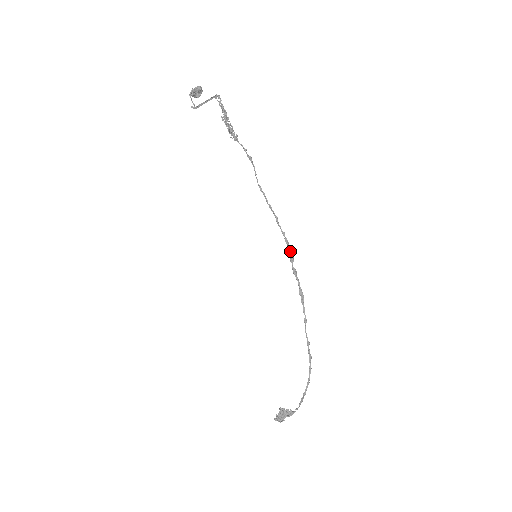
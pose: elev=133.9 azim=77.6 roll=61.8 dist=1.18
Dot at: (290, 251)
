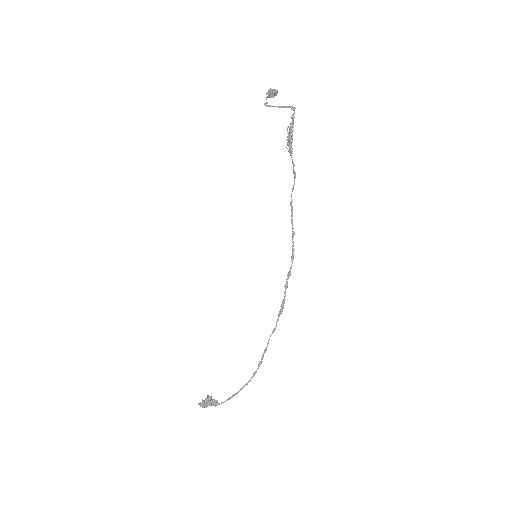
Dot at: occluded
